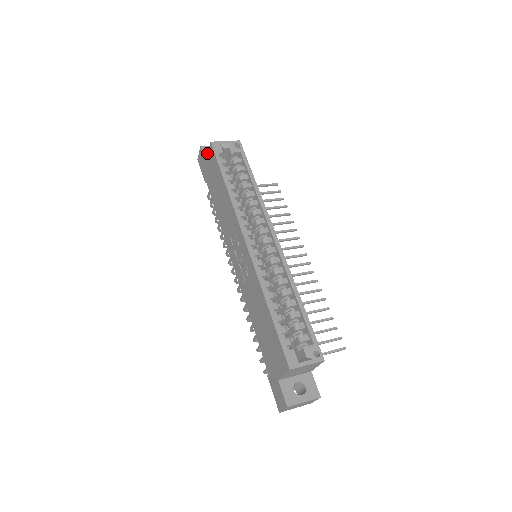
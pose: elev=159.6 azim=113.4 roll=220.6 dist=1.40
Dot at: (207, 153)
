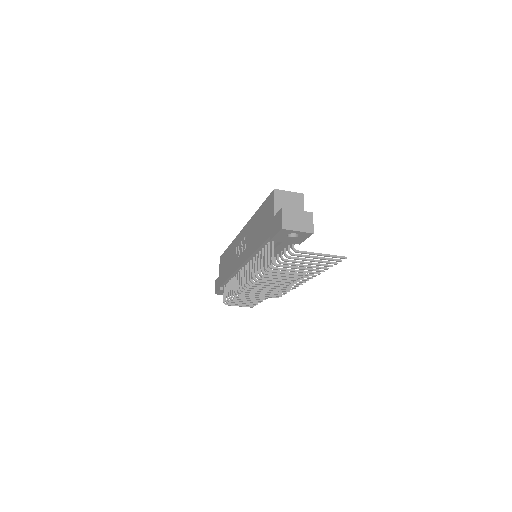
Dot at: occluded
